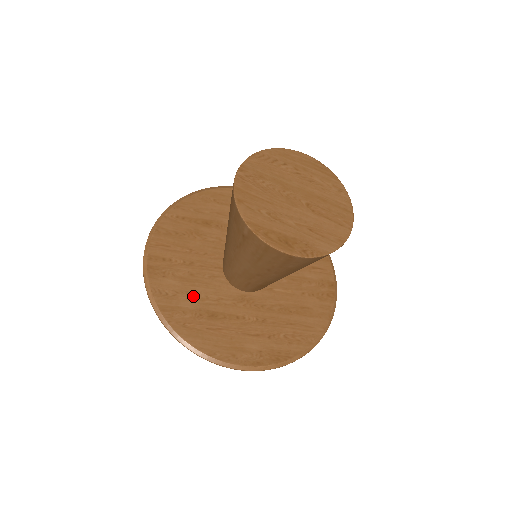
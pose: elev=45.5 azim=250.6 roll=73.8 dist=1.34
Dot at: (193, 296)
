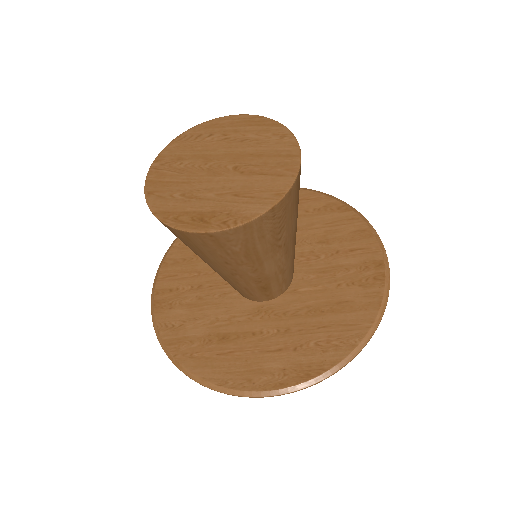
Dot at: (201, 321)
